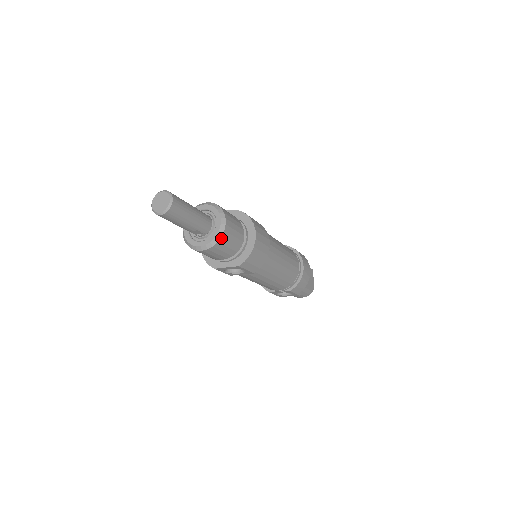
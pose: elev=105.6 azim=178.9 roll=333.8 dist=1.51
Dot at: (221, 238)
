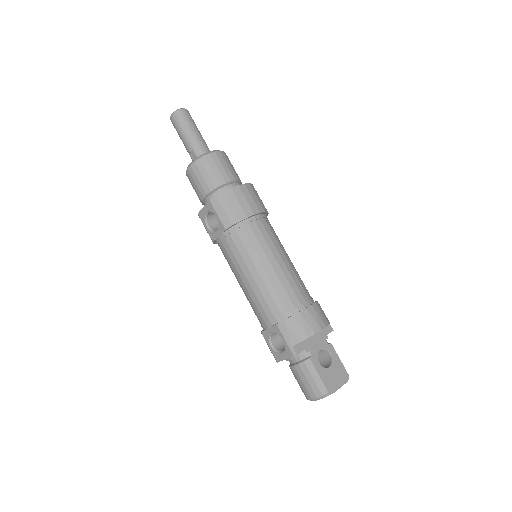
Dot at: (204, 157)
